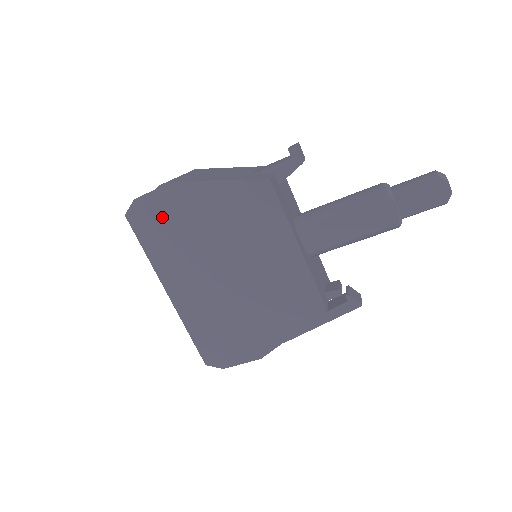
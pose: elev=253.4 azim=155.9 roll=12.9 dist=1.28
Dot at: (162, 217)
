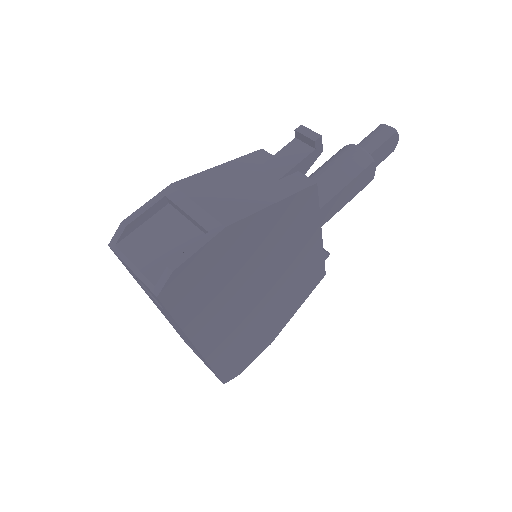
Dot at: (205, 274)
